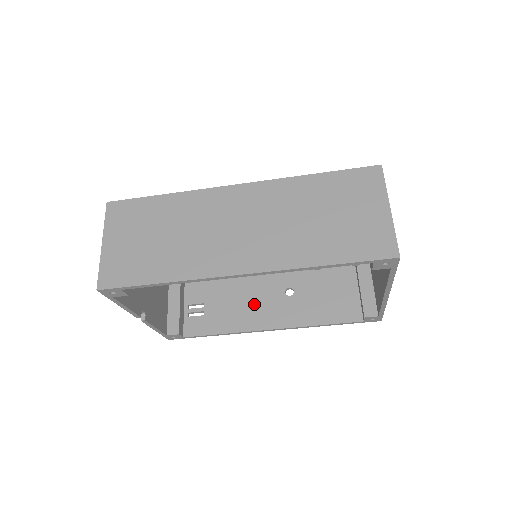
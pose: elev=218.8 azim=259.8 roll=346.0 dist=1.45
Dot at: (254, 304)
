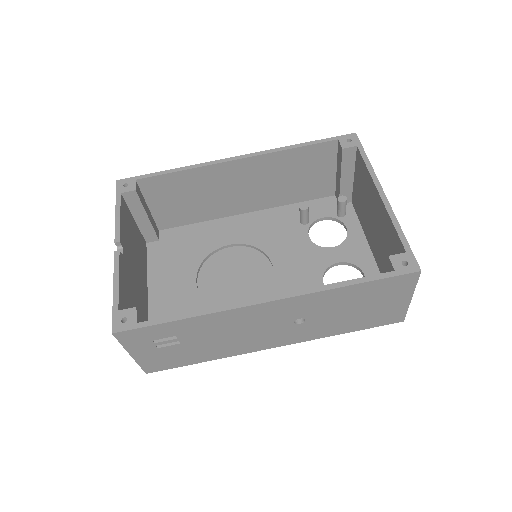
Dot at: occluded
